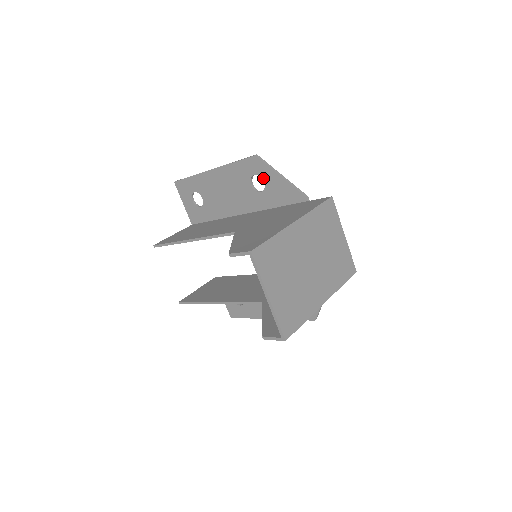
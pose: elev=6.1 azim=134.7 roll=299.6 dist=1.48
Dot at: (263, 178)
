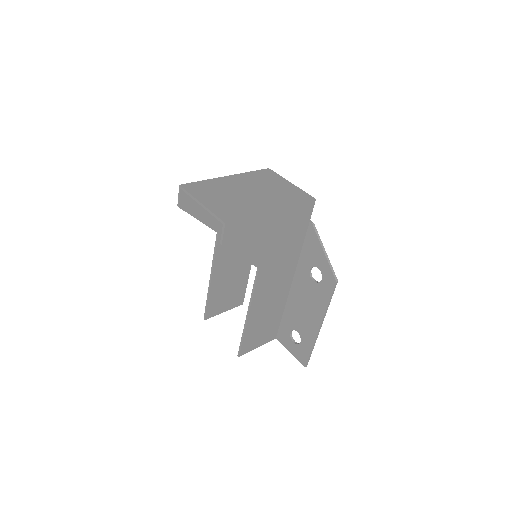
Dot at: occluded
